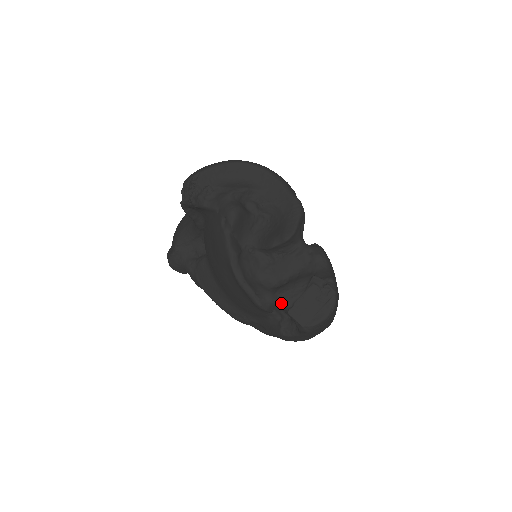
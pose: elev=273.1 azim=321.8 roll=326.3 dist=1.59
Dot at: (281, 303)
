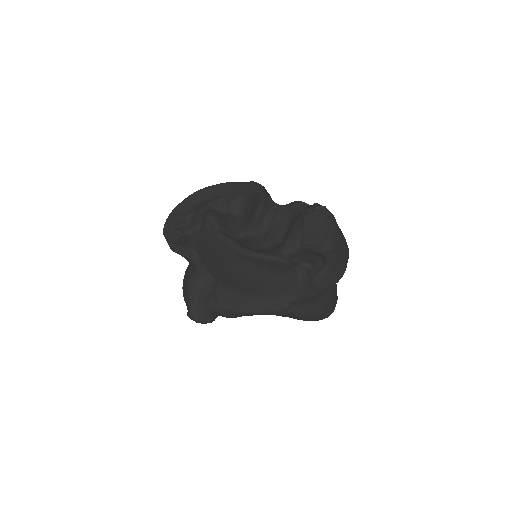
Dot at: (293, 245)
